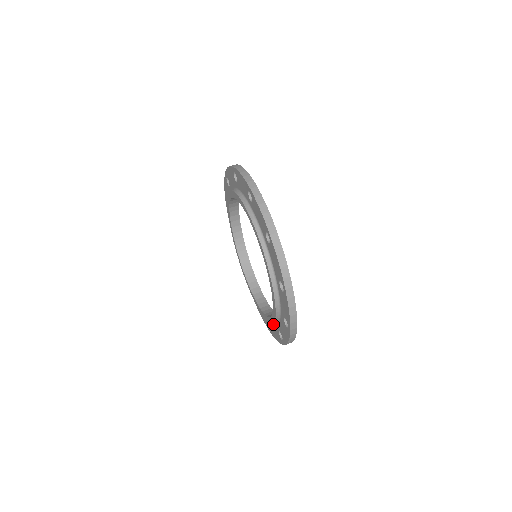
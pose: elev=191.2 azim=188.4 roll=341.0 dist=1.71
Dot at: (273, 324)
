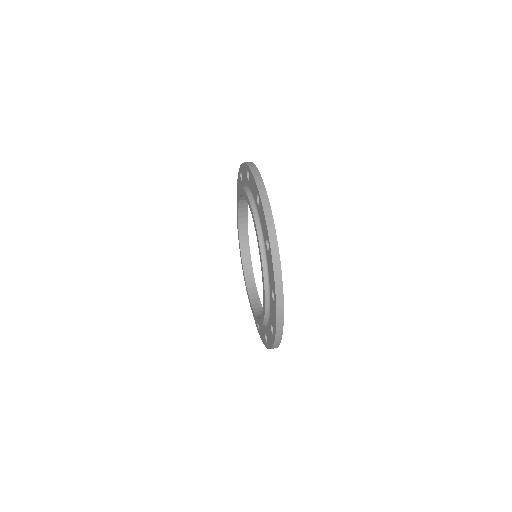
Dot at: (270, 306)
